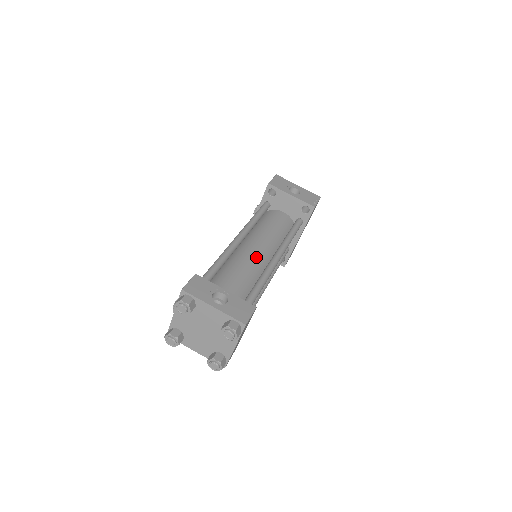
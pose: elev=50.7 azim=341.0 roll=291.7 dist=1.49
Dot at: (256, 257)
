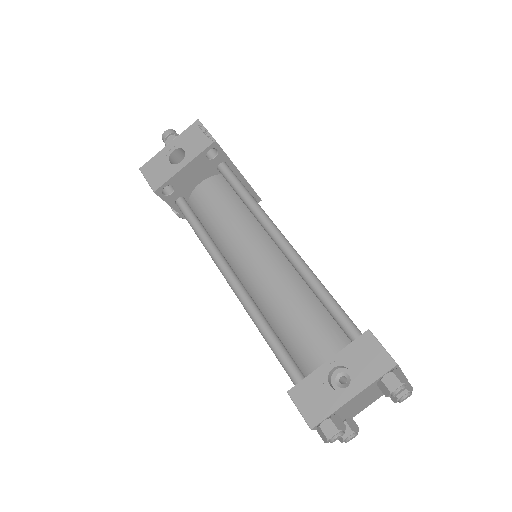
Dot at: (272, 273)
